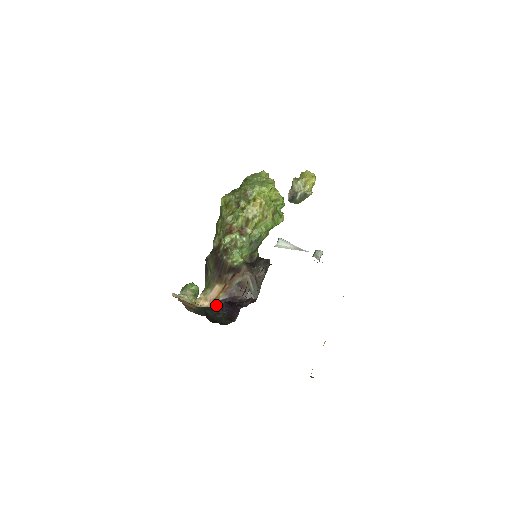
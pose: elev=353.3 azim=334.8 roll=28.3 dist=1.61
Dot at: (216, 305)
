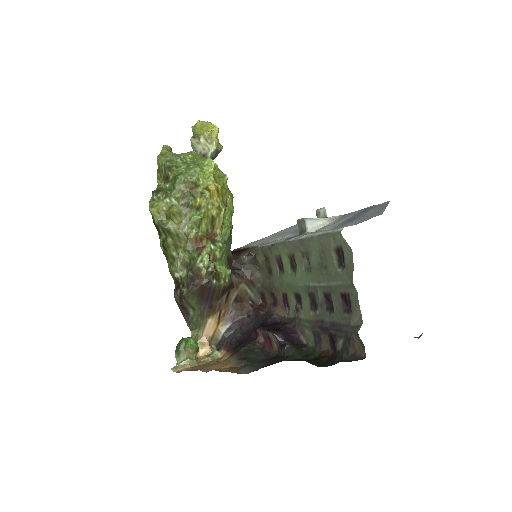
Dot at: (224, 342)
